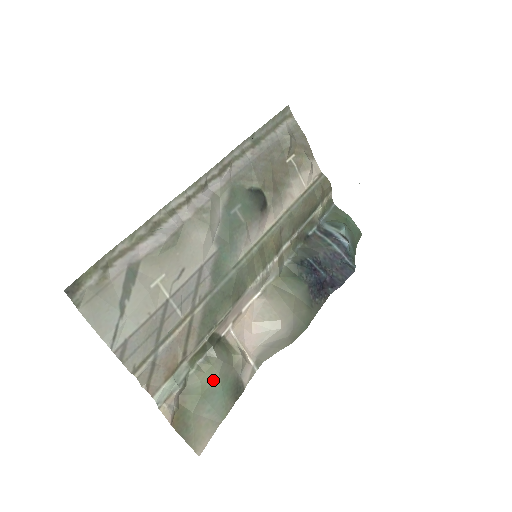
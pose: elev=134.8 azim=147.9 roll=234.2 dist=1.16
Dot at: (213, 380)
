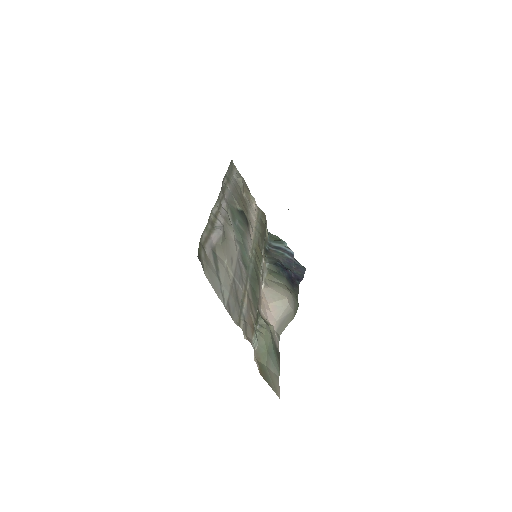
Dot at: (269, 340)
